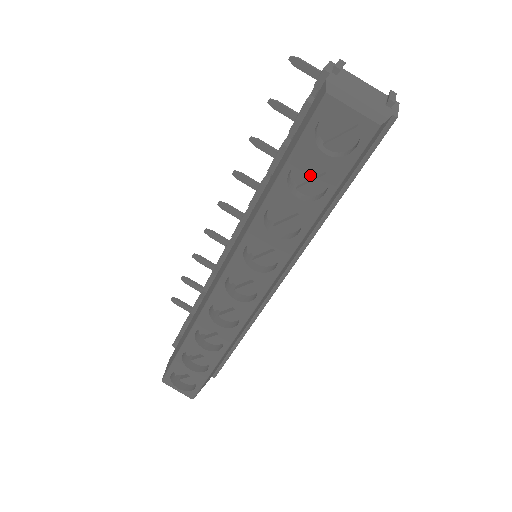
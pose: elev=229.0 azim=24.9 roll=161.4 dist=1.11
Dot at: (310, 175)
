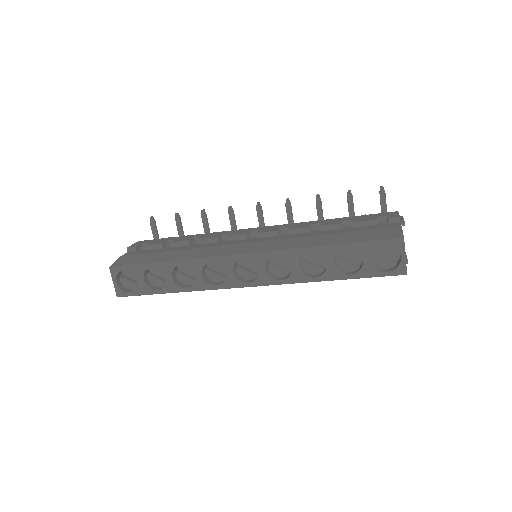
Dot at: (348, 257)
